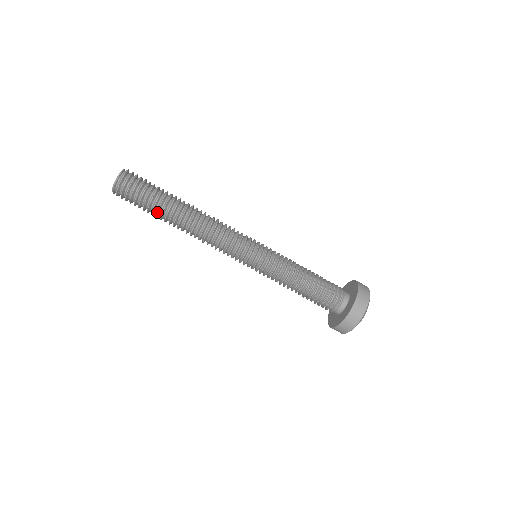
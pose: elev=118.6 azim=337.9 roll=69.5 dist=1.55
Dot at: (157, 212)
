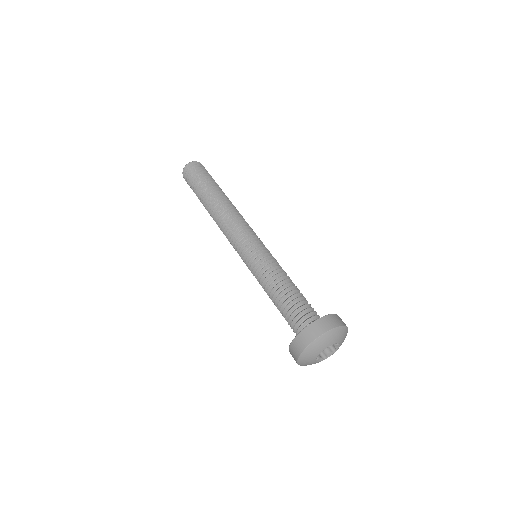
Dot at: (199, 198)
